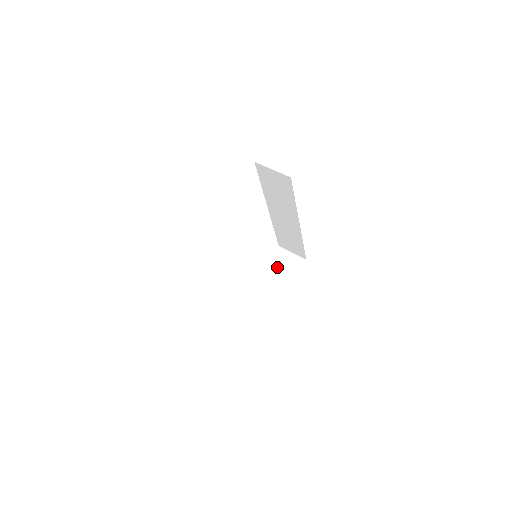
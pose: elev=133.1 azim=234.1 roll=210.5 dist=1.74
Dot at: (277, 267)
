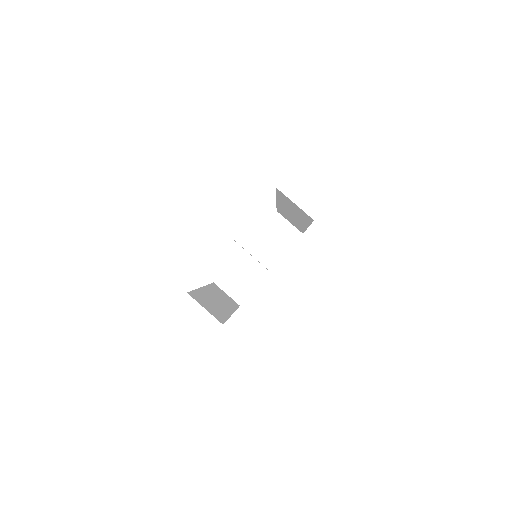
Dot at: (271, 236)
